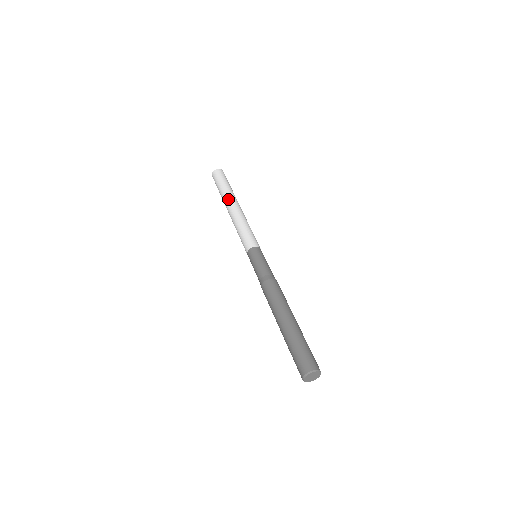
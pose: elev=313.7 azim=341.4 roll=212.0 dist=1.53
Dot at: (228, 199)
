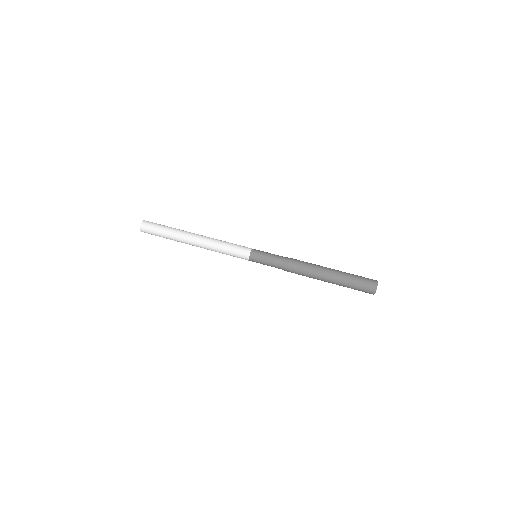
Dot at: (186, 235)
